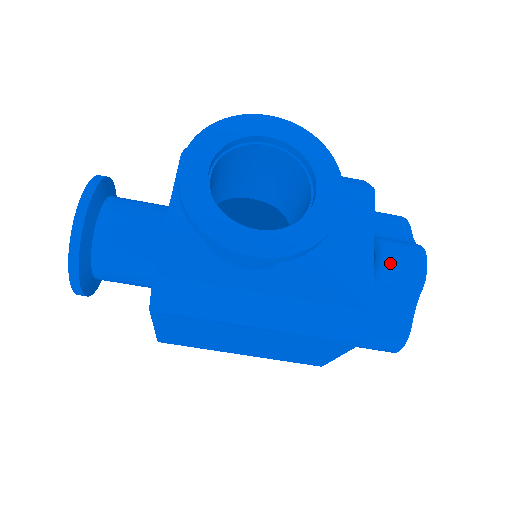
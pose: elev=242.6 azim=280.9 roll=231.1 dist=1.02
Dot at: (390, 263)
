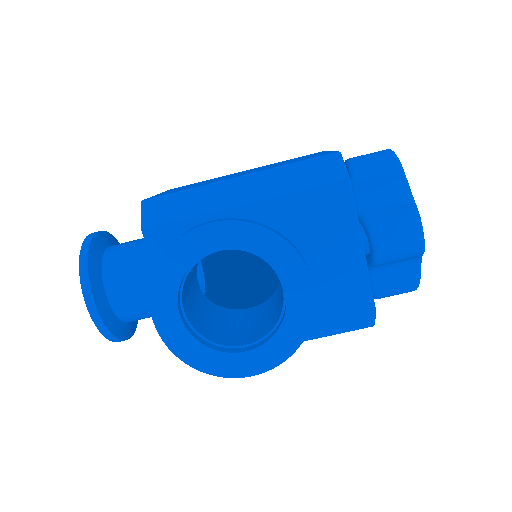
Dot at: (384, 251)
